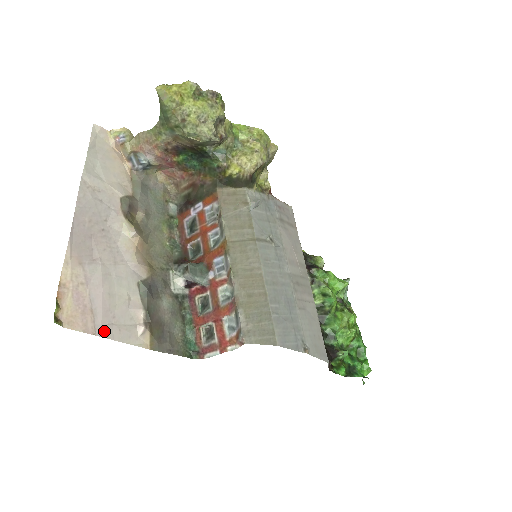
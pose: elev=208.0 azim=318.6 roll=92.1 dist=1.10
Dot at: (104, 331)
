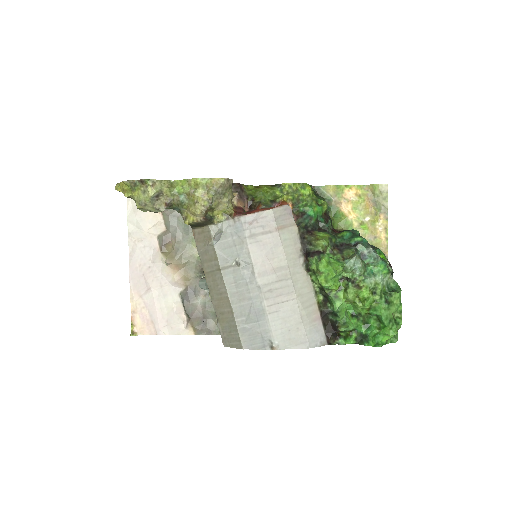
Dot at: (162, 331)
